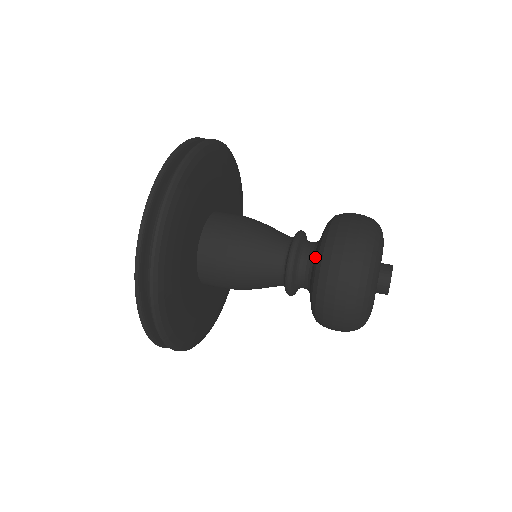
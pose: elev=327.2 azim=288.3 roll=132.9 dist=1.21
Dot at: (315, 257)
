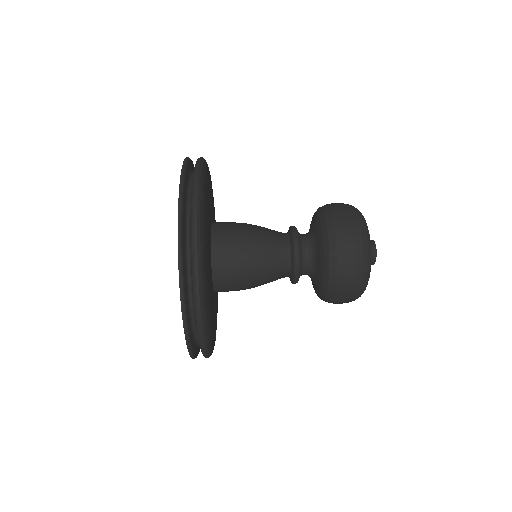
Dot at: (318, 270)
